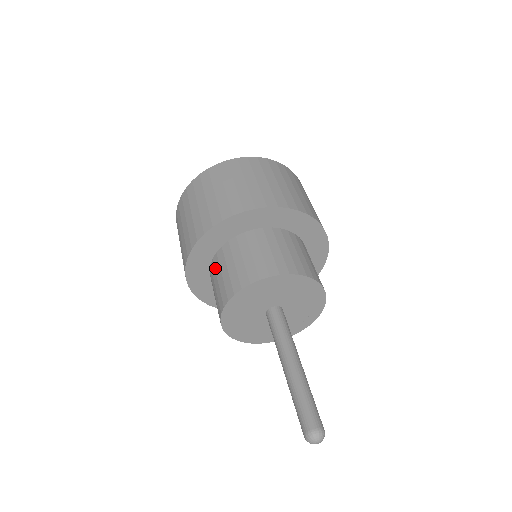
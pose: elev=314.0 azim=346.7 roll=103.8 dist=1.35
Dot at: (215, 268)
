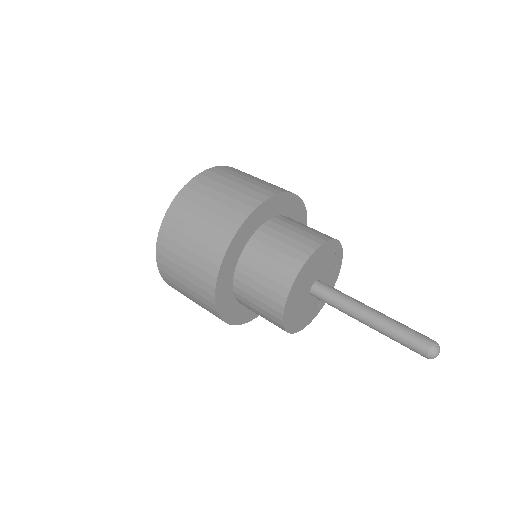
Dot at: (244, 283)
